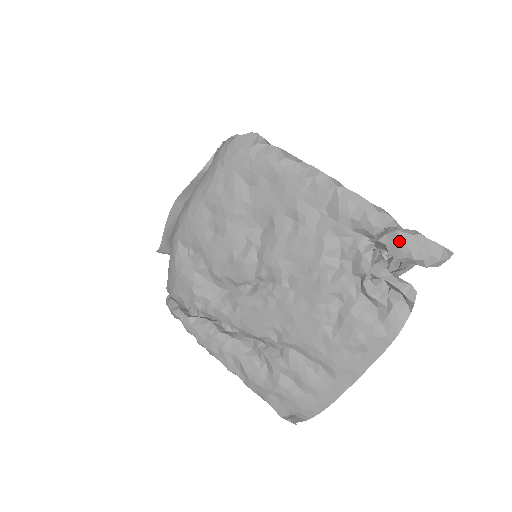
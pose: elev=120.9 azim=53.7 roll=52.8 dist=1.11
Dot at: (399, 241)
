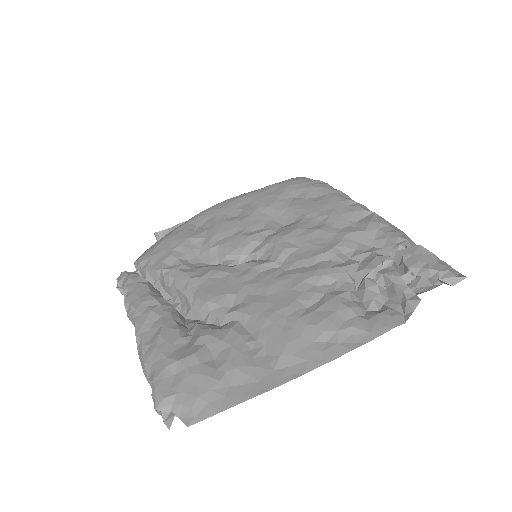
Dot at: (419, 253)
